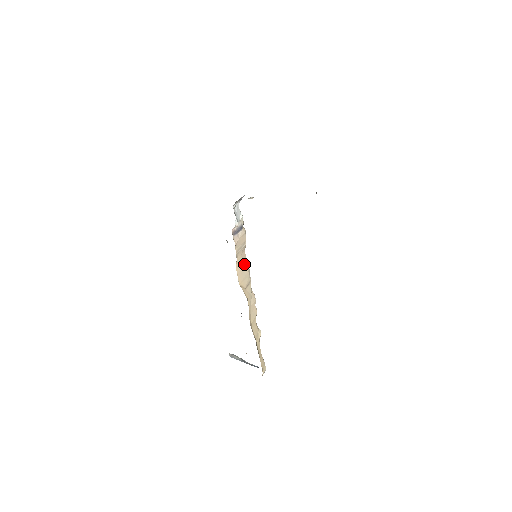
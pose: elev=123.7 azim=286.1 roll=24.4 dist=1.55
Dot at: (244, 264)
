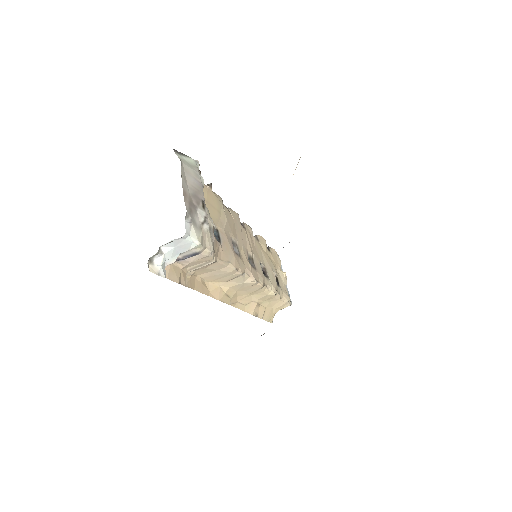
Dot at: (219, 269)
